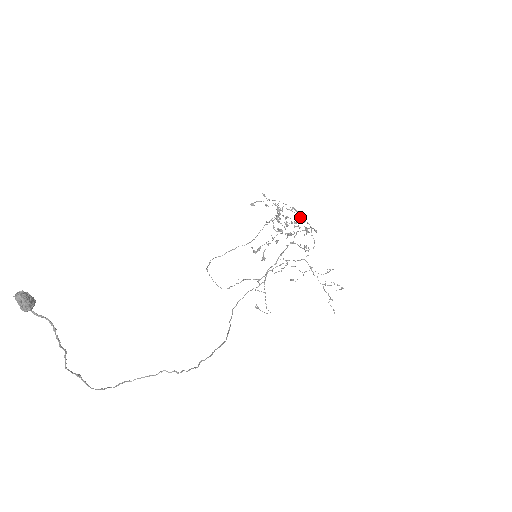
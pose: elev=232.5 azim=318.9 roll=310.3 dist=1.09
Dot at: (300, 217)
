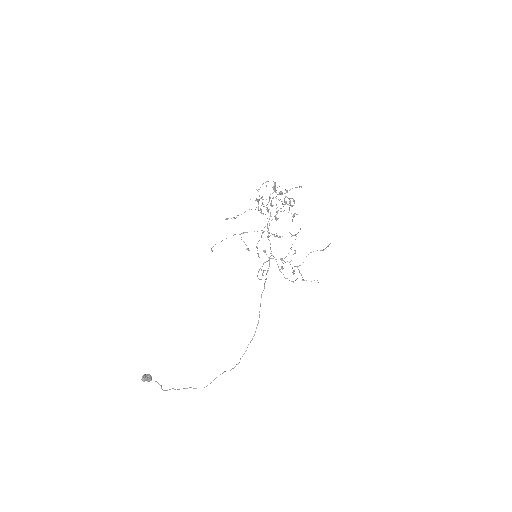
Dot at: occluded
